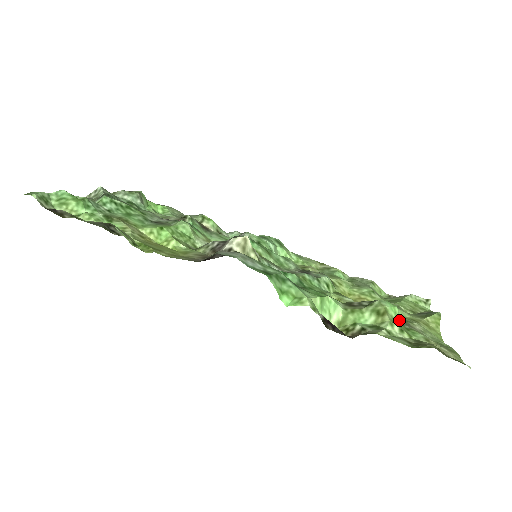
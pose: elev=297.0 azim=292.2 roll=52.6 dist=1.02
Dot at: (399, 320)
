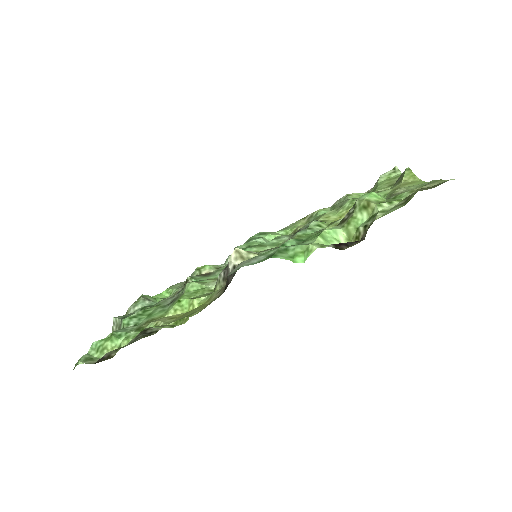
Dot at: (383, 198)
